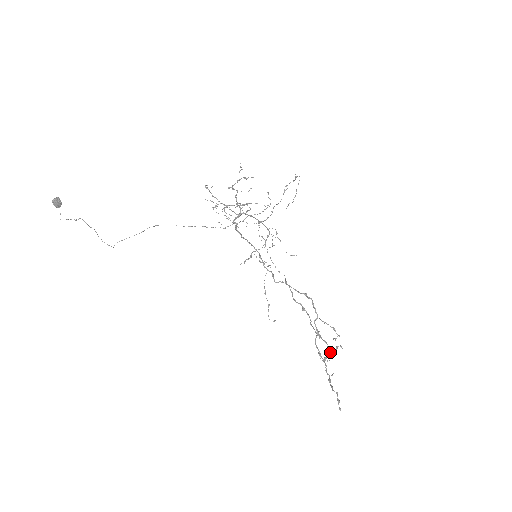
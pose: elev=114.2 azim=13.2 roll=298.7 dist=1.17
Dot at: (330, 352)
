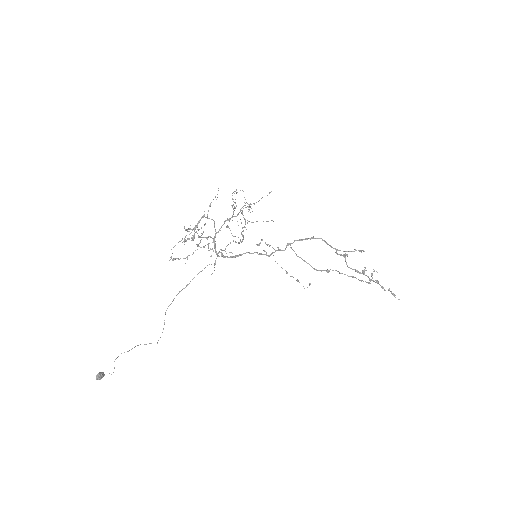
Dot at: (369, 283)
